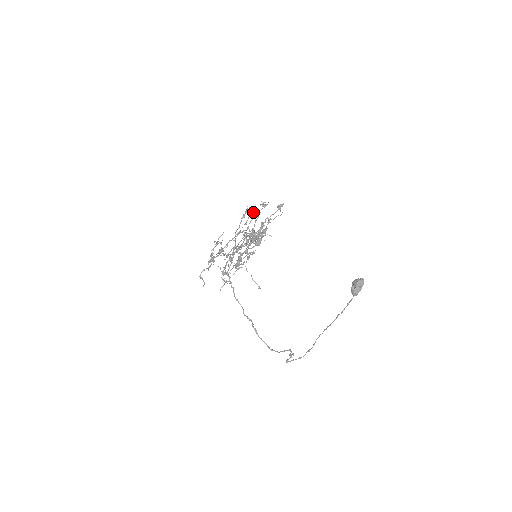
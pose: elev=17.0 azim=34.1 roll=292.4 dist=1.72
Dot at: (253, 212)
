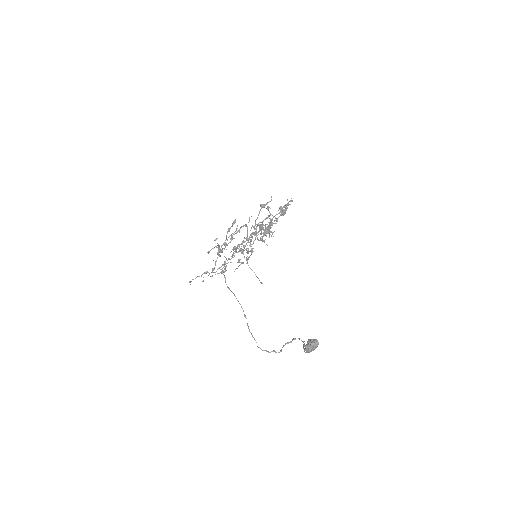
Dot at: (230, 235)
